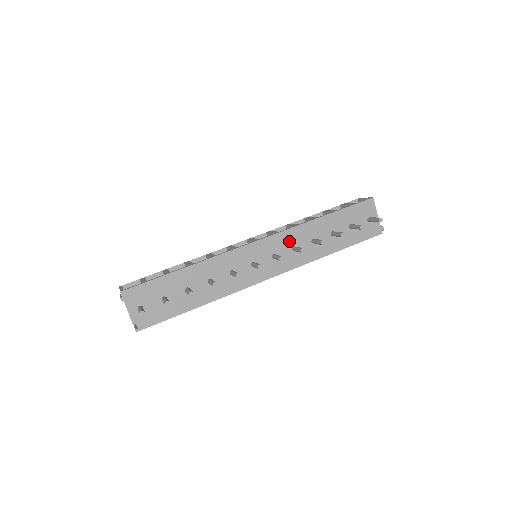
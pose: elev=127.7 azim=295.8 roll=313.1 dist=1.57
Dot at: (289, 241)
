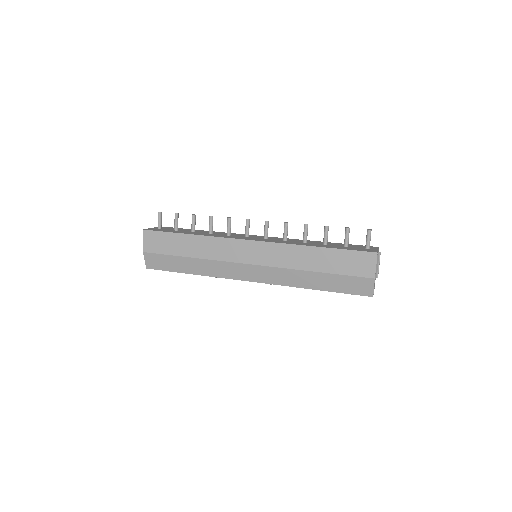
Dot at: occluded
